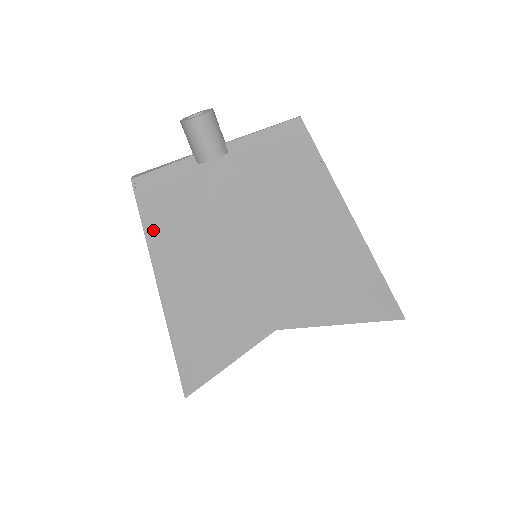
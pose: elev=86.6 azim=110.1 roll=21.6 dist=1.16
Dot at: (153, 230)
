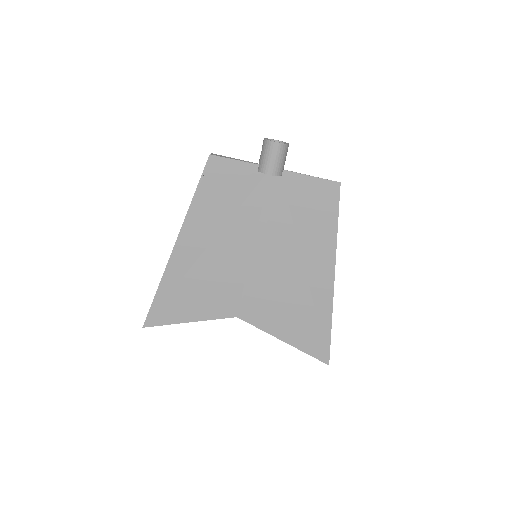
Dot at: (201, 196)
